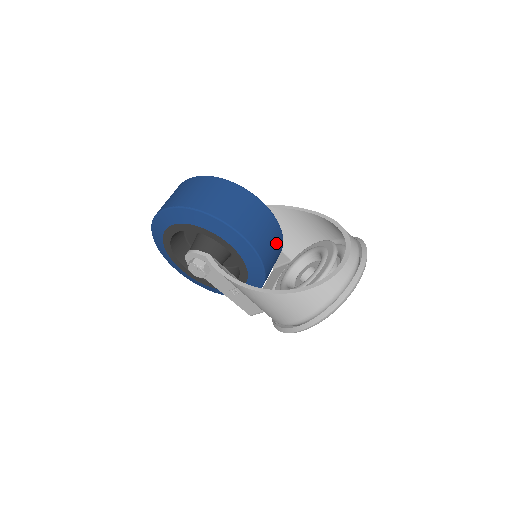
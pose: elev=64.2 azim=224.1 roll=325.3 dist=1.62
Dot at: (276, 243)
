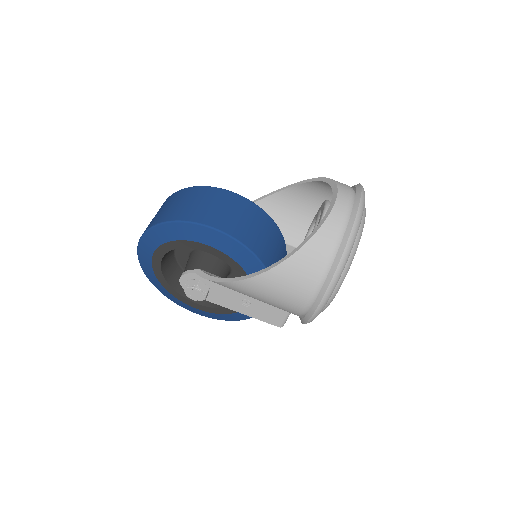
Dot at: (266, 230)
